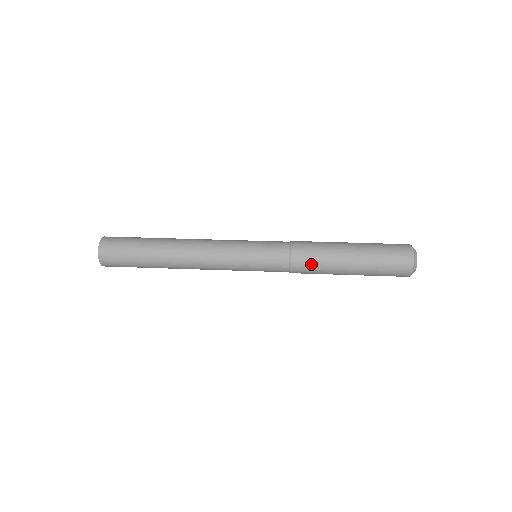
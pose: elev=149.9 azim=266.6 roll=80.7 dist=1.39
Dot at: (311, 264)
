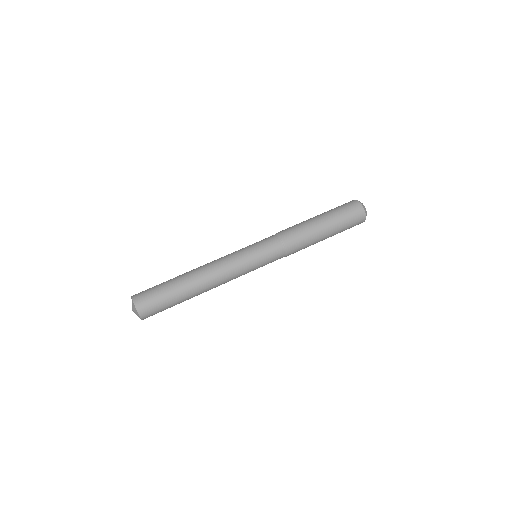
Dot at: occluded
